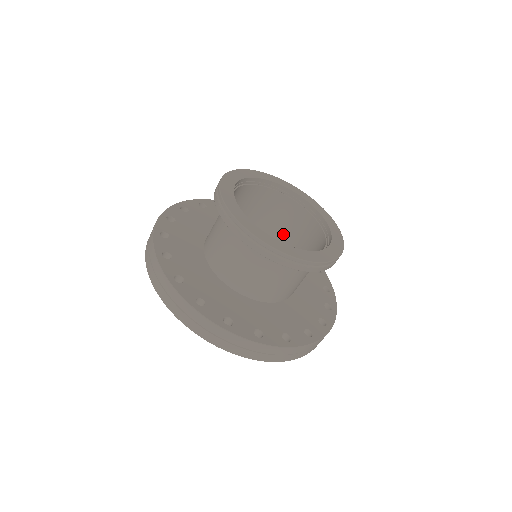
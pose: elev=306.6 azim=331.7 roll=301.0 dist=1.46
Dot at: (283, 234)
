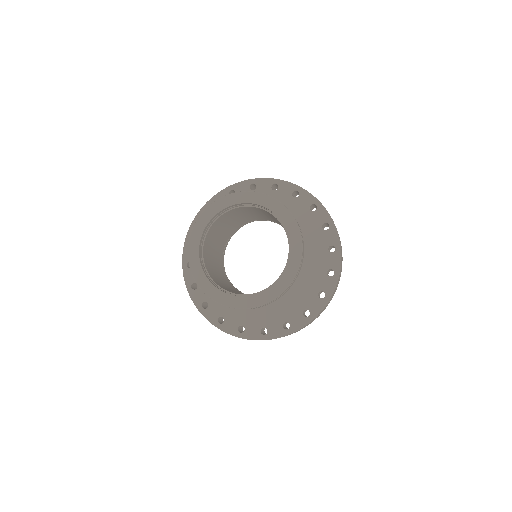
Dot at: occluded
